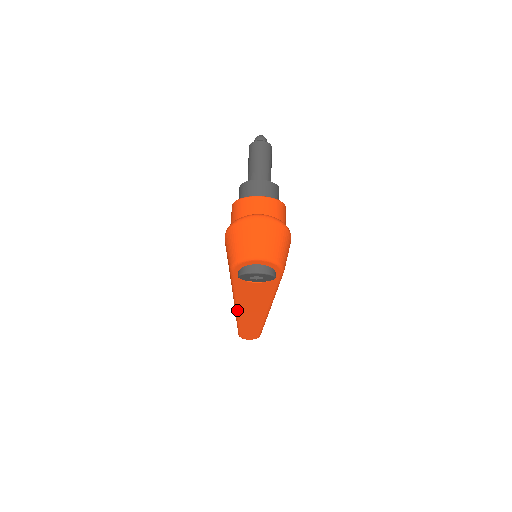
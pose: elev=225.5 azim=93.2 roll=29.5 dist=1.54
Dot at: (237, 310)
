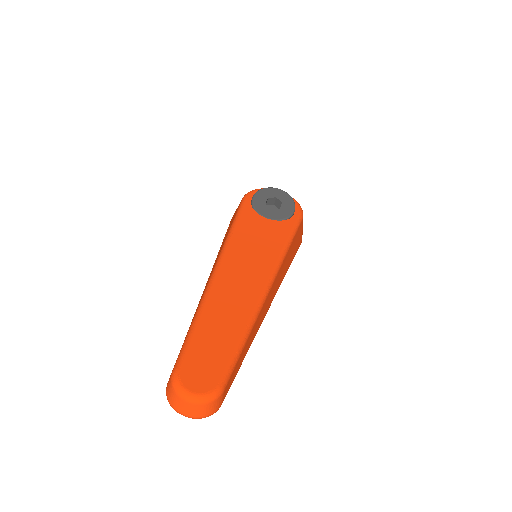
Dot at: (218, 267)
